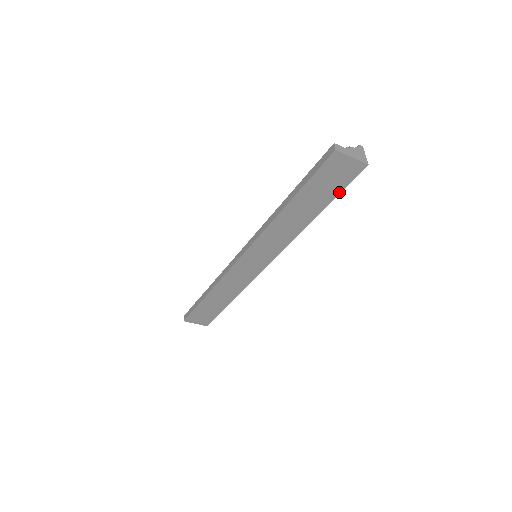
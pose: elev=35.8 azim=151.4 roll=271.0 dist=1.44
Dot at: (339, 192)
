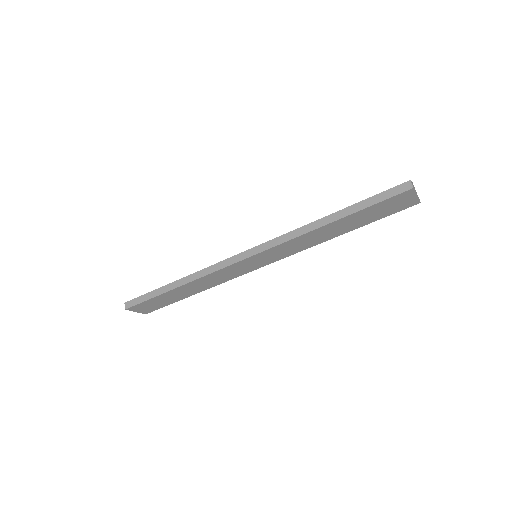
Dot at: (381, 218)
